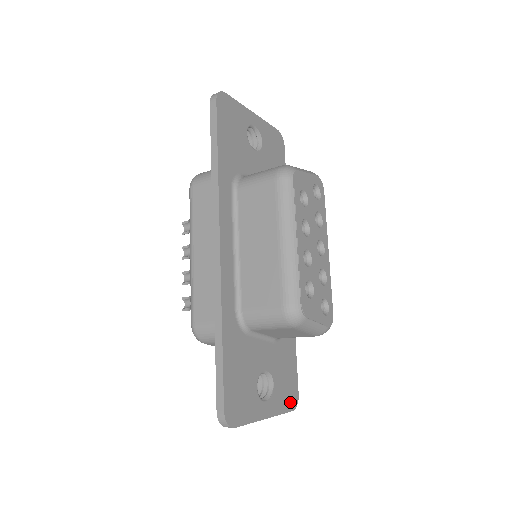
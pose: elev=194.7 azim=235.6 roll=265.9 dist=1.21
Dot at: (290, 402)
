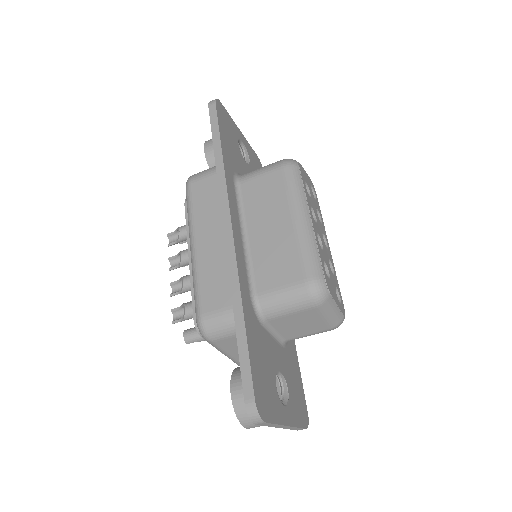
Dot at: (303, 418)
